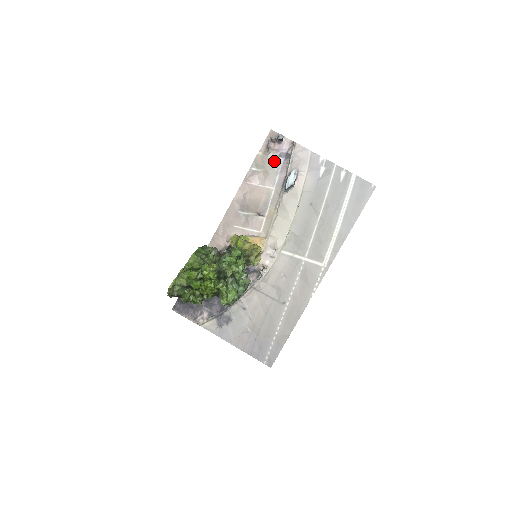
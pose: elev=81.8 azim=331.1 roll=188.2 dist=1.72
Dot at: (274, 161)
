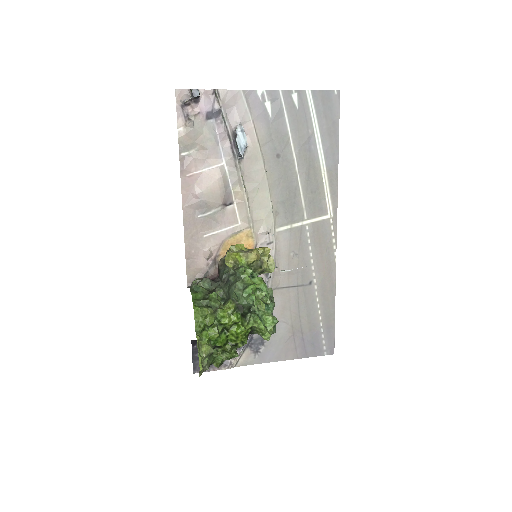
Dot at: (204, 129)
